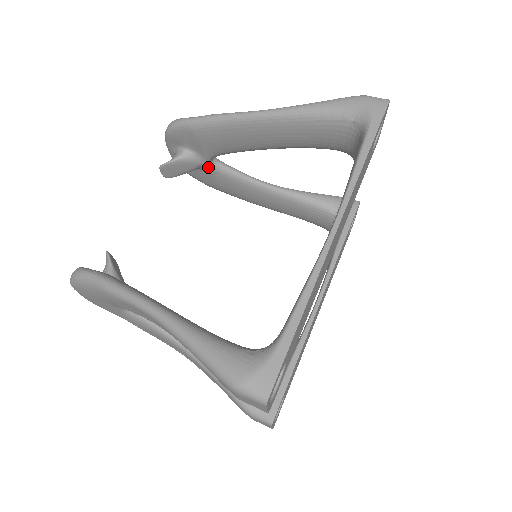
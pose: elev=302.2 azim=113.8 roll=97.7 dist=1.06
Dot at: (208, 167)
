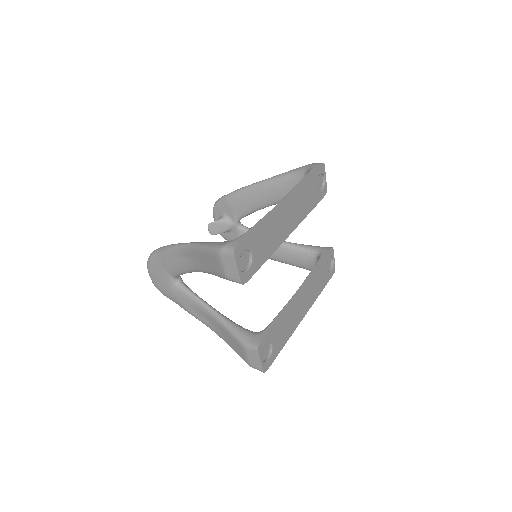
Dot at: (236, 228)
